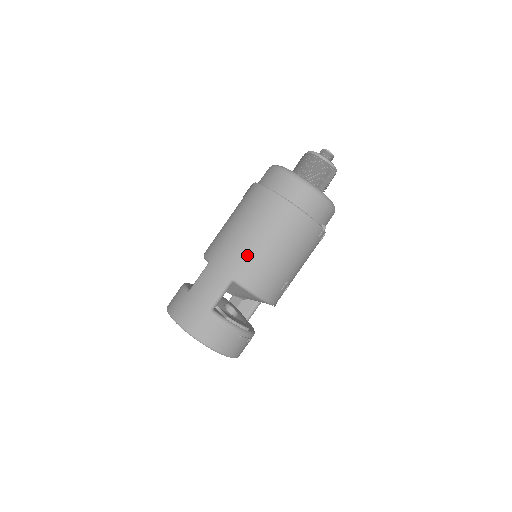
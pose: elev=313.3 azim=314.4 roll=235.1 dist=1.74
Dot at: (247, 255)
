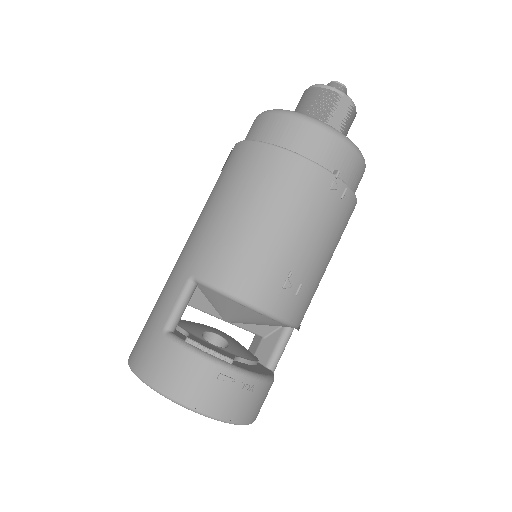
Dot at: (210, 235)
